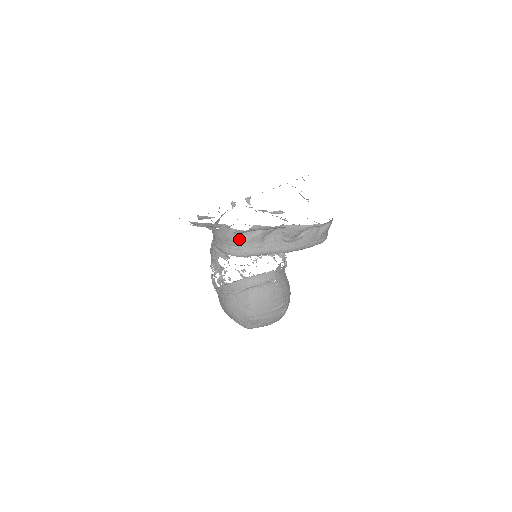
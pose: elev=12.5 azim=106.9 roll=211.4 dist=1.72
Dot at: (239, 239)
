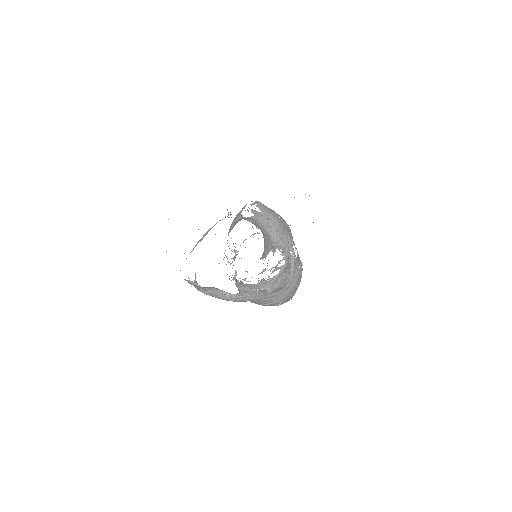
Dot at: (189, 282)
